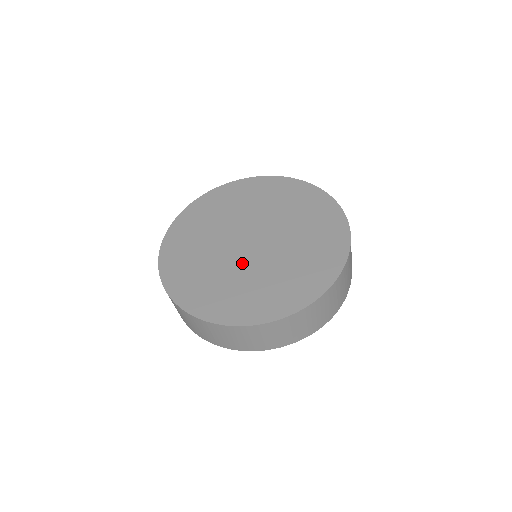
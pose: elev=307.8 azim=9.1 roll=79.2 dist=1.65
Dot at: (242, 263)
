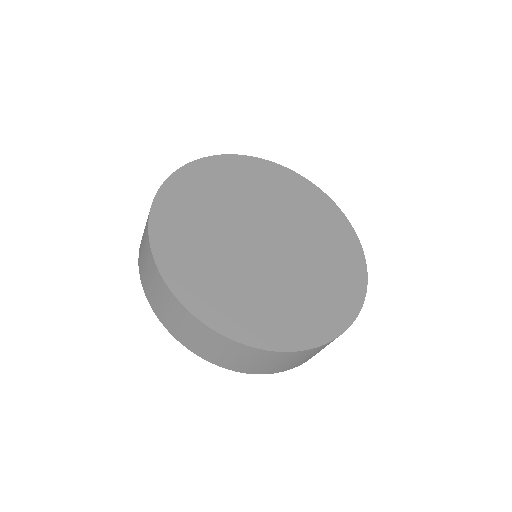
Dot at: (238, 248)
